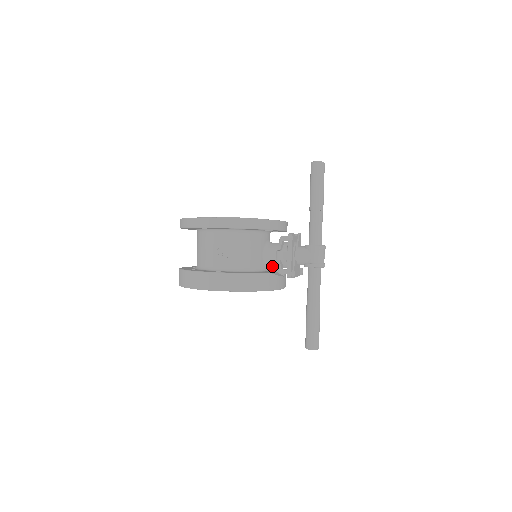
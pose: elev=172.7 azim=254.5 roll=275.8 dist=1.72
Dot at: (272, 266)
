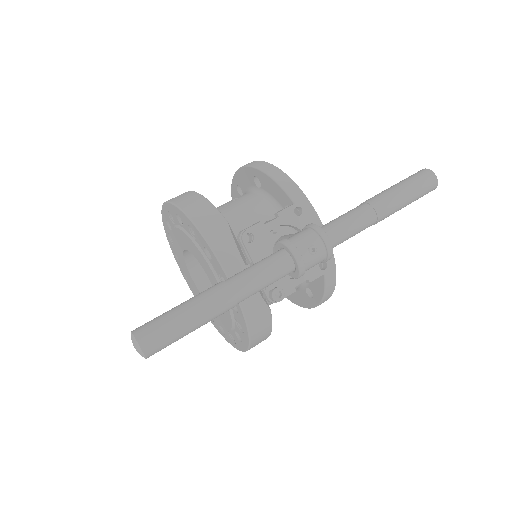
Dot at: occluded
